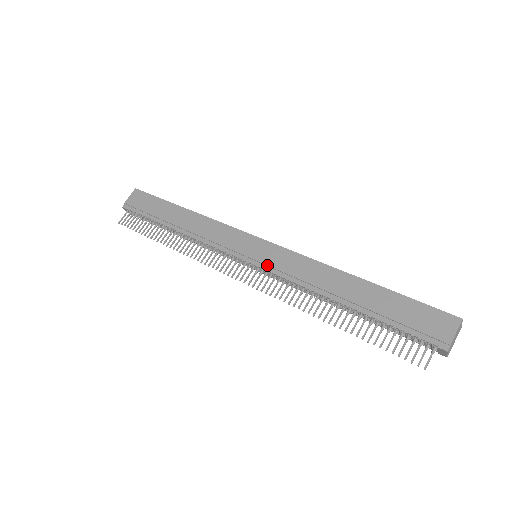
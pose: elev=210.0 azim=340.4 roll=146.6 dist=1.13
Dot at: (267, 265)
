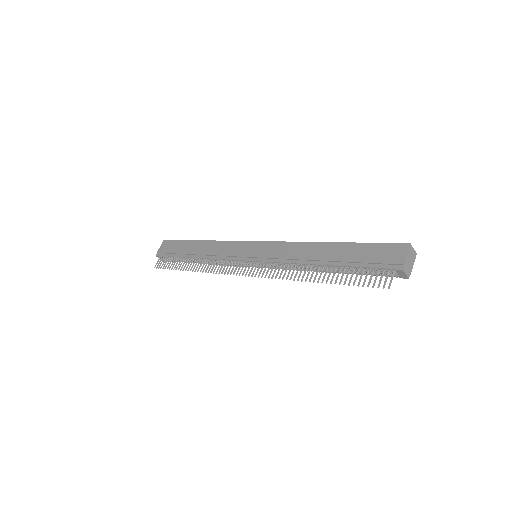
Dot at: (263, 257)
